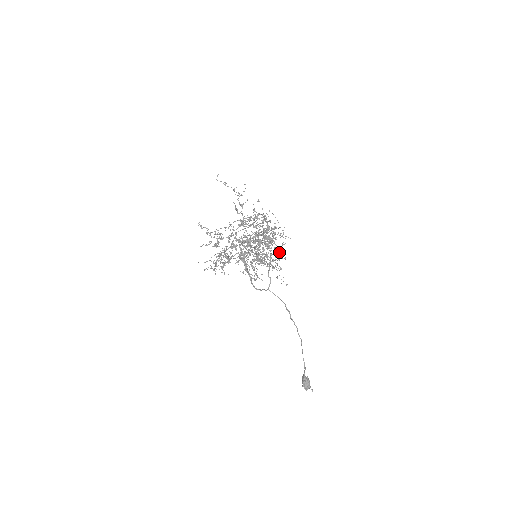
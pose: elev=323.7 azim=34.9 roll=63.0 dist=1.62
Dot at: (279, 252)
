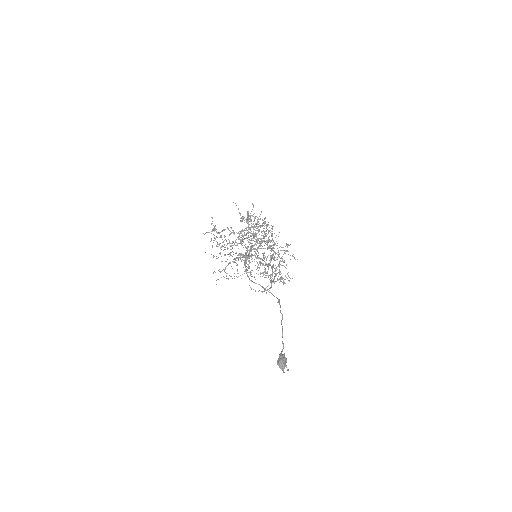
Dot at: (282, 261)
